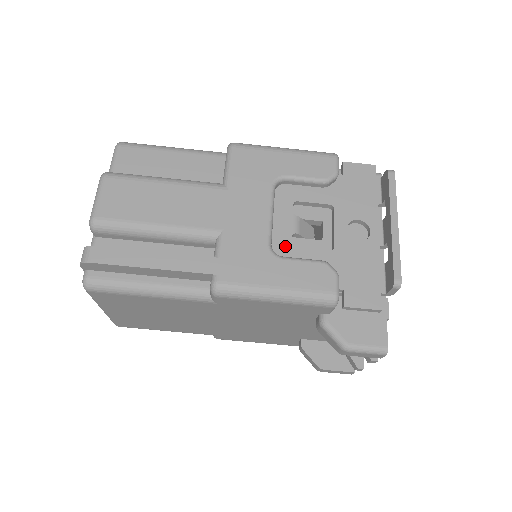
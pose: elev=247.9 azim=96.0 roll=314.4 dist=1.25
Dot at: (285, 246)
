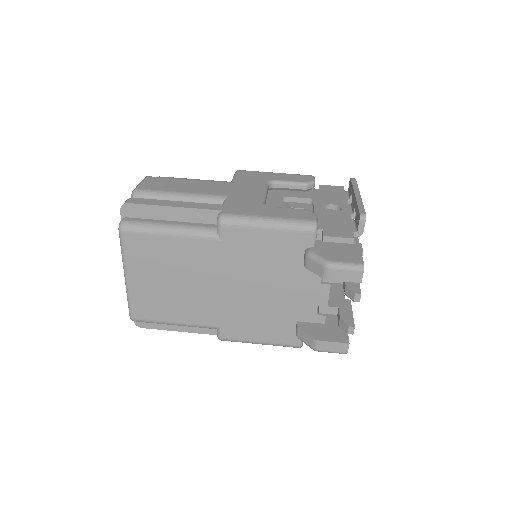
Dot at: occluded
